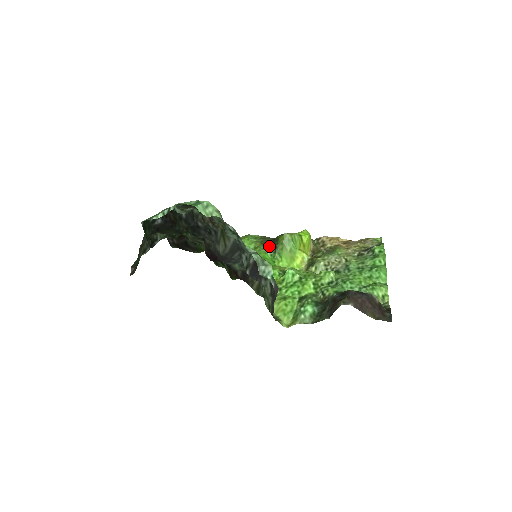
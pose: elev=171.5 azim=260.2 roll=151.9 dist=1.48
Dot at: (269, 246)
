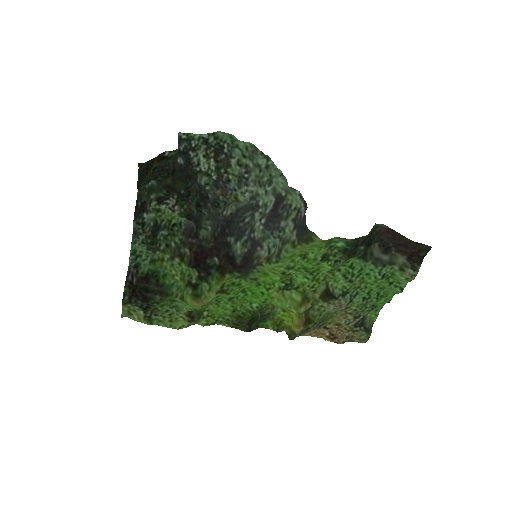
Dot at: (249, 316)
